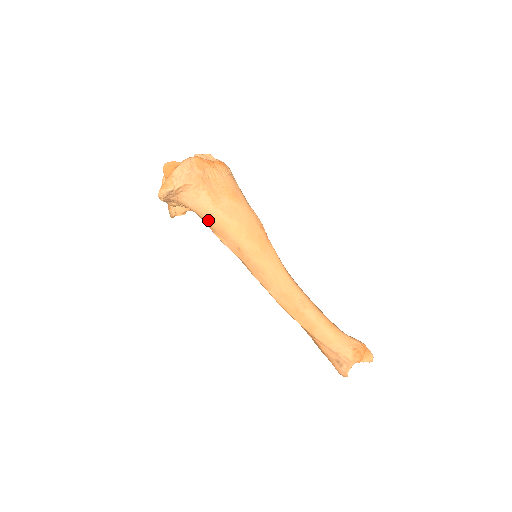
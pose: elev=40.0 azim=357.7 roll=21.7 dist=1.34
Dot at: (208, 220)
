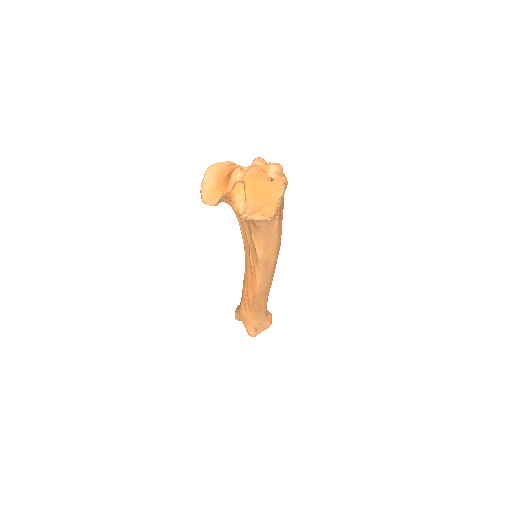
Dot at: (264, 238)
